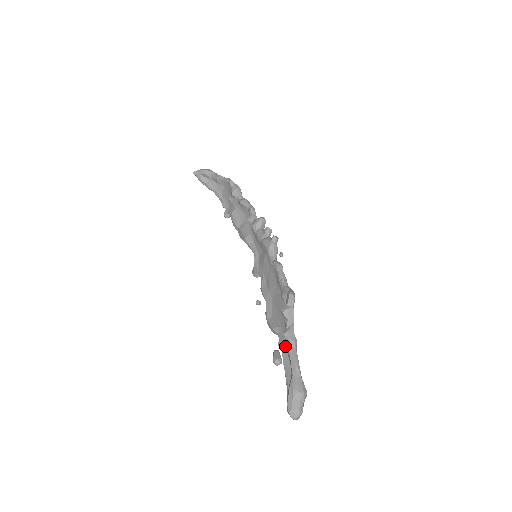
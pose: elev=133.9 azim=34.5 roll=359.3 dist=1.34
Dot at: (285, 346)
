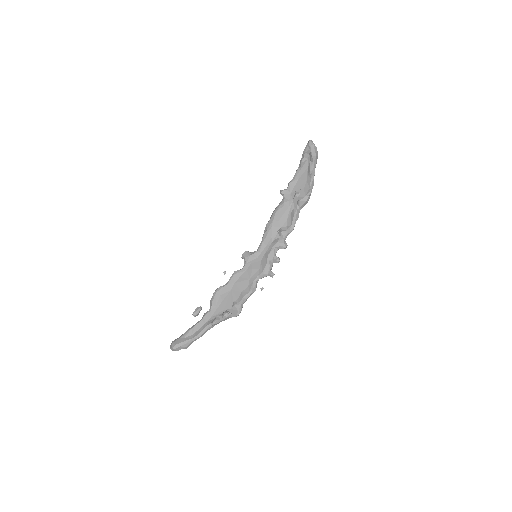
Dot at: (206, 321)
